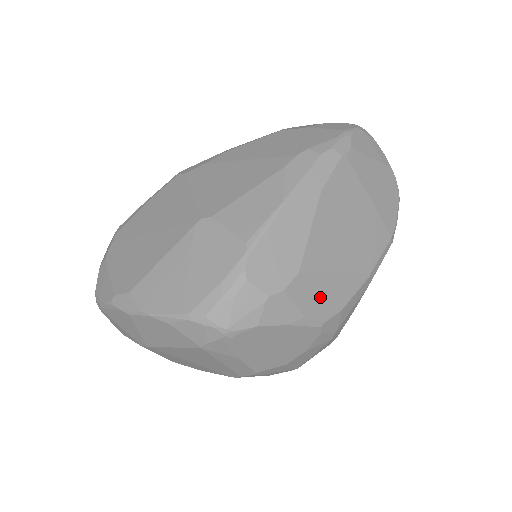
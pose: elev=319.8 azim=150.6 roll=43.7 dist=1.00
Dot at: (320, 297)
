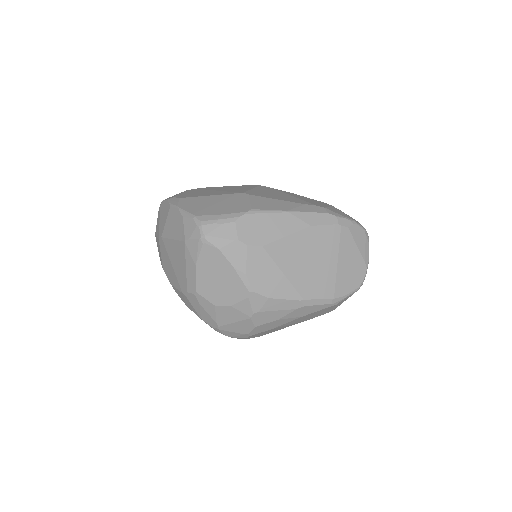
Dot at: (263, 274)
